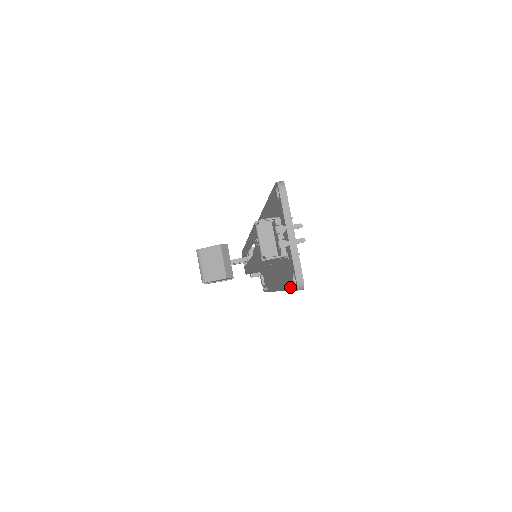
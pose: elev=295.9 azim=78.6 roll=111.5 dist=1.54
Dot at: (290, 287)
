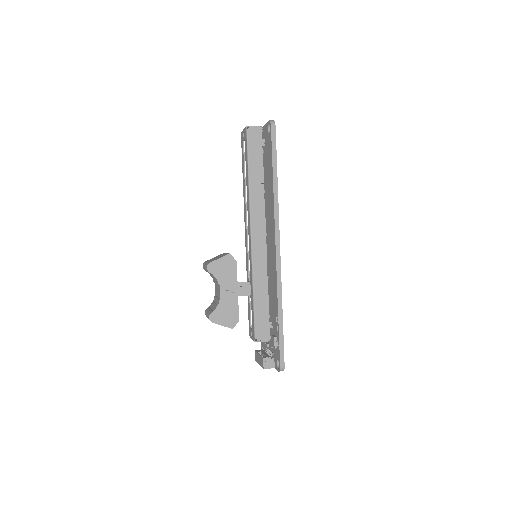
Dot at: (271, 151)
